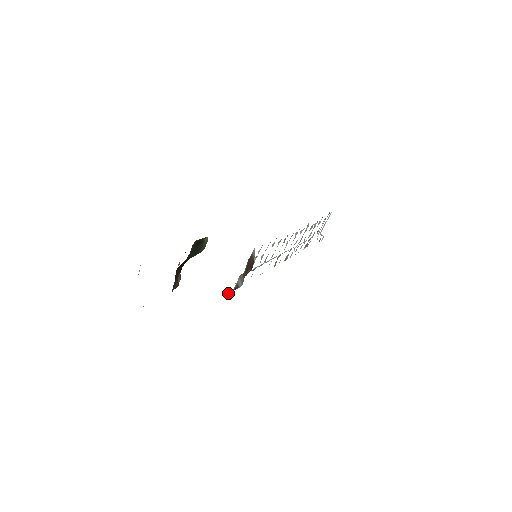
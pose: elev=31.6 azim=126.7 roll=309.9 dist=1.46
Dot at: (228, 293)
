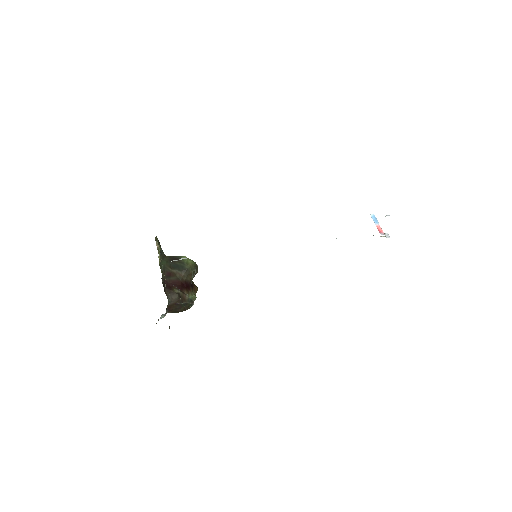
Dot at: occluded
